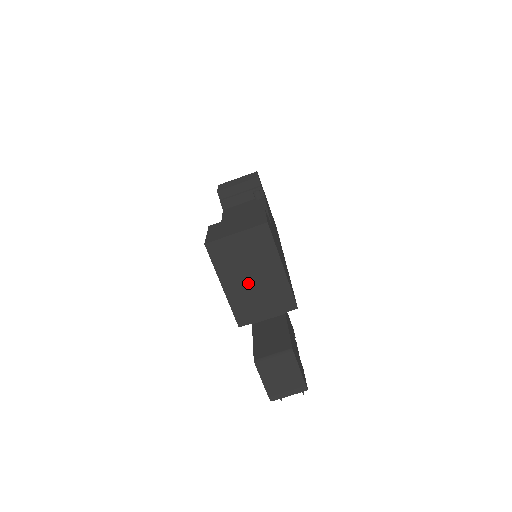
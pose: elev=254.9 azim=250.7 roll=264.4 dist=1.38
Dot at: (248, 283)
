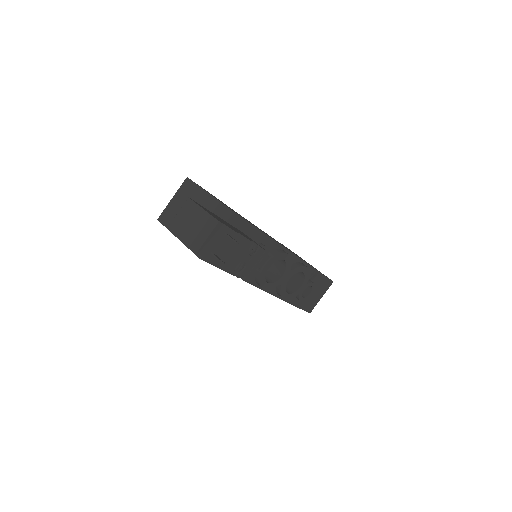
Dot at: occluded
